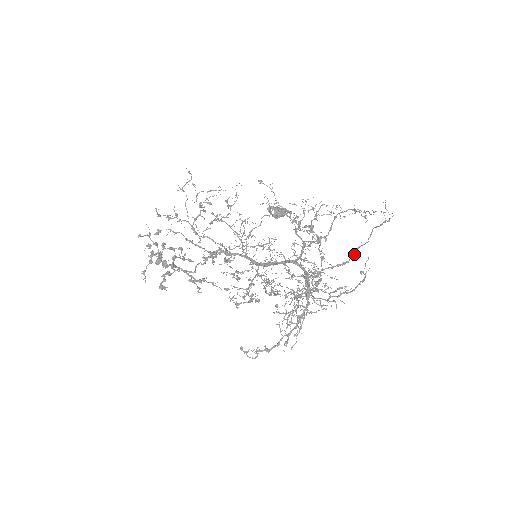
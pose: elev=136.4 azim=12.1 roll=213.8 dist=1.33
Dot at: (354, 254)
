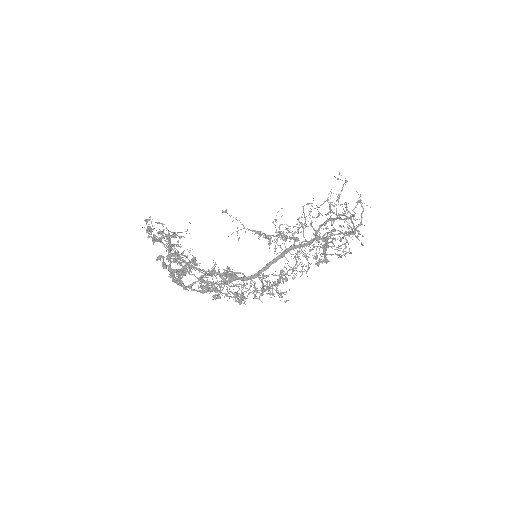
Dot at: occluded
